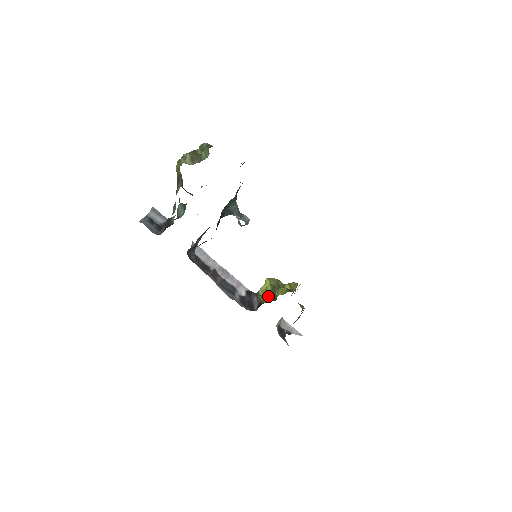
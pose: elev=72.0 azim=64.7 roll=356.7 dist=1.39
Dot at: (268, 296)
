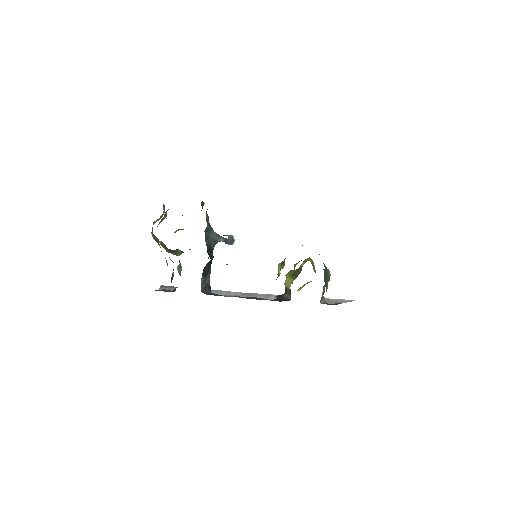
Dot at: (280, 269)
